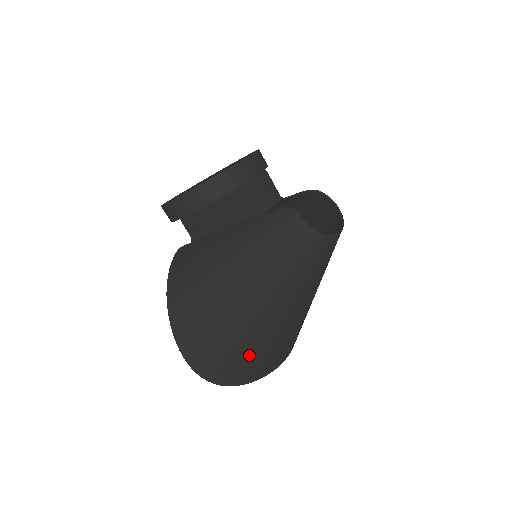
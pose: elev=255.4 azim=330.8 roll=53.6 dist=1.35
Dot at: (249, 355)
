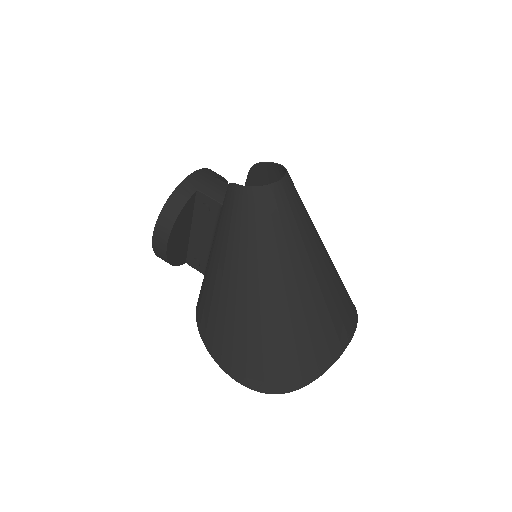
Dot at: (287, 346)
